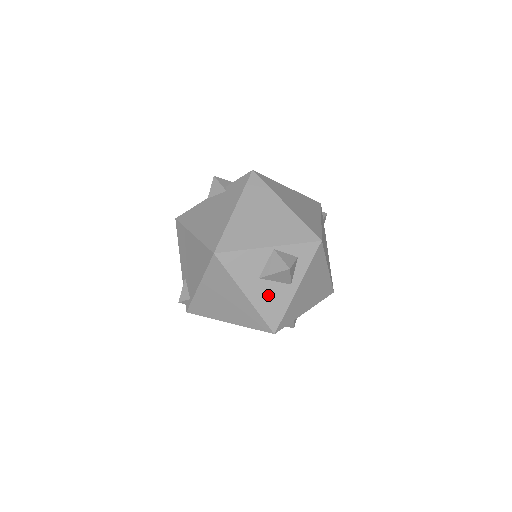
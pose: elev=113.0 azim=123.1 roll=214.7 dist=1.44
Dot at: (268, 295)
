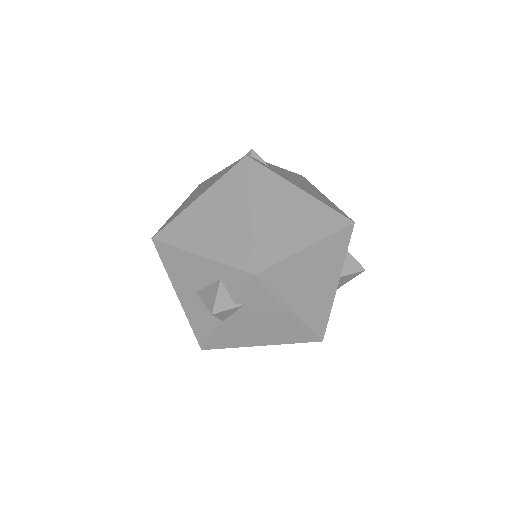
Dot at: occluded
